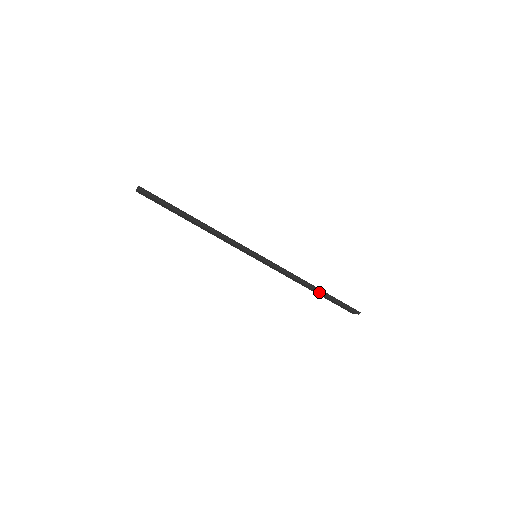
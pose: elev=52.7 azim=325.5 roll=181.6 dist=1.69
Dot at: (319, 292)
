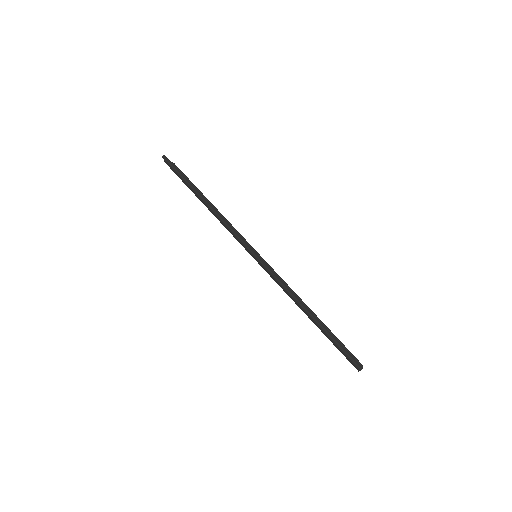
Dot at: (313, 319)
